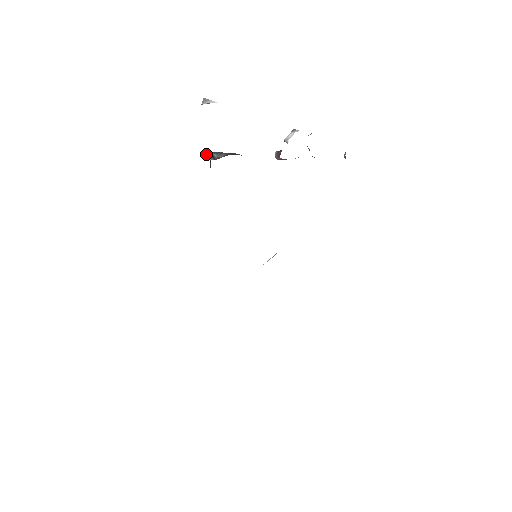
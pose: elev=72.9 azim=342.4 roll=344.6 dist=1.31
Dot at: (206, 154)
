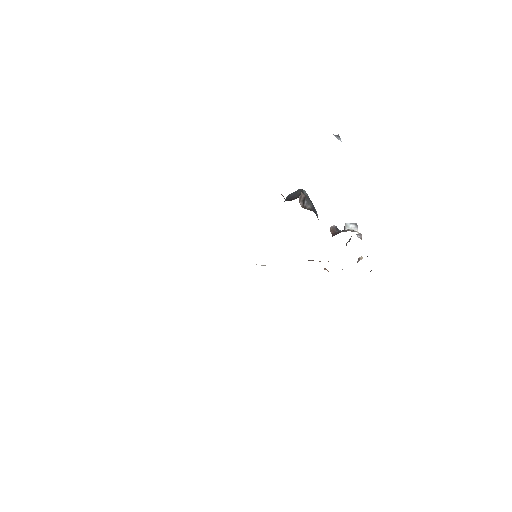
Dot at: (302, 196)
